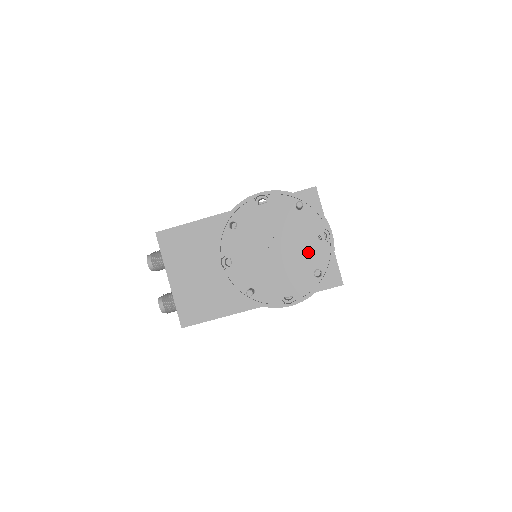
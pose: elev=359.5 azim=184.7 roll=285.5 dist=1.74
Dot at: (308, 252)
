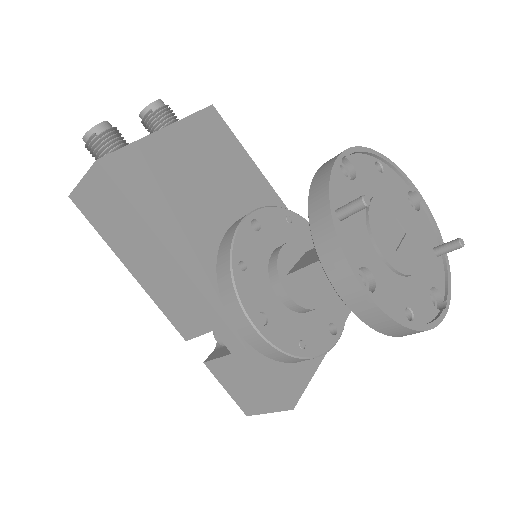
Dot at: (416, 286)
